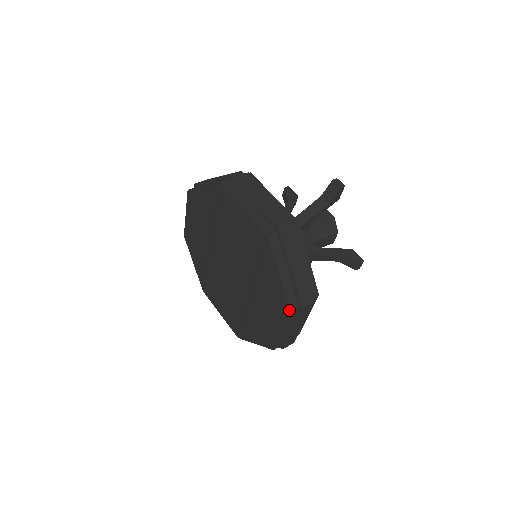
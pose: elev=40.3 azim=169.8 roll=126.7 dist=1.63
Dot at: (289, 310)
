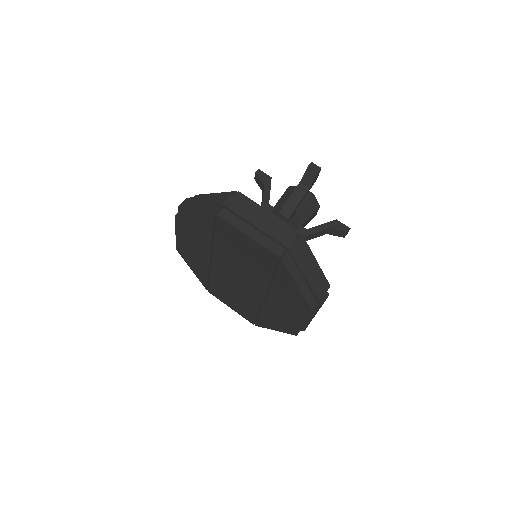
Dot at: (311, 311)
